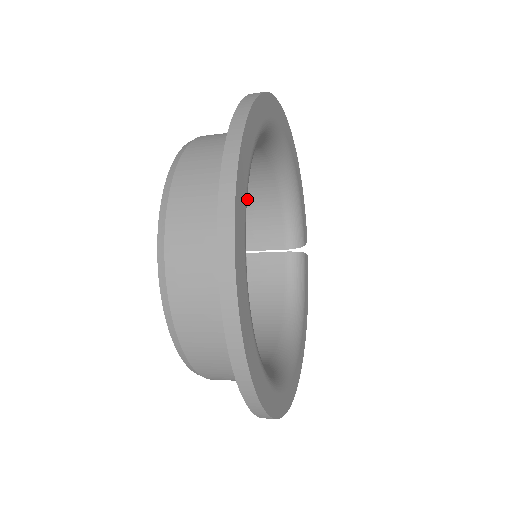
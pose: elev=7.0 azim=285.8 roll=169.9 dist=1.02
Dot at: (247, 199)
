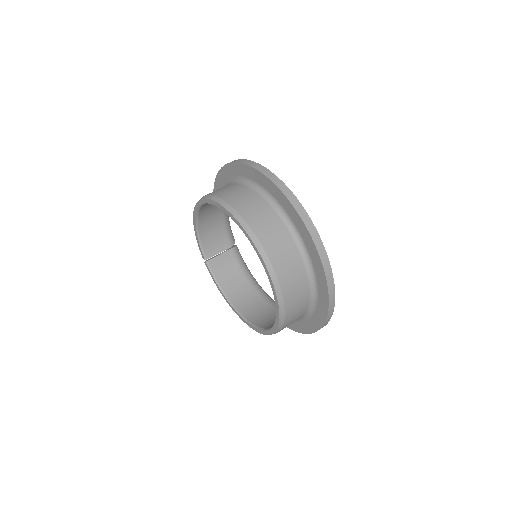
Dot at: (203, 225)
